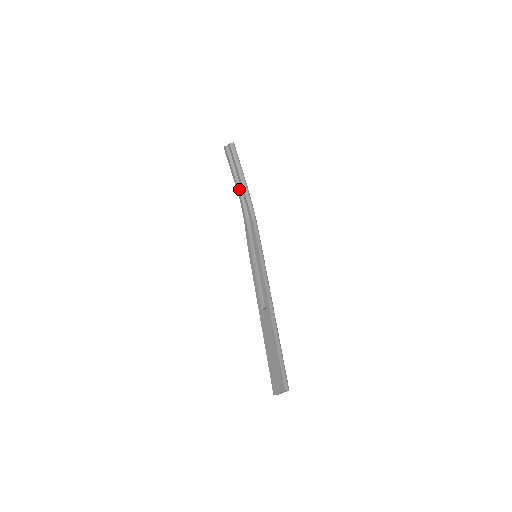
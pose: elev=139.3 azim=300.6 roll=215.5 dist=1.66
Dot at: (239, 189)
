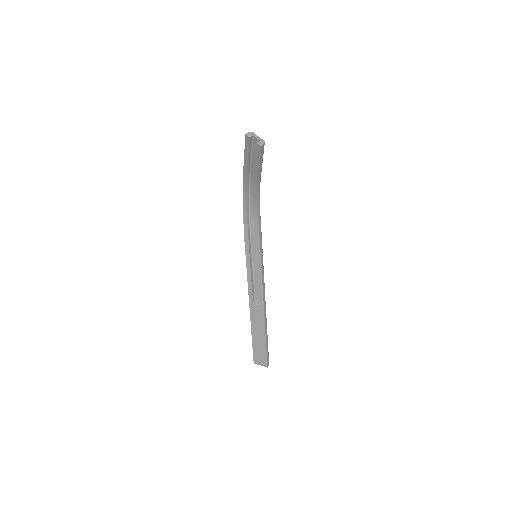
Dot at: (247, 176)
